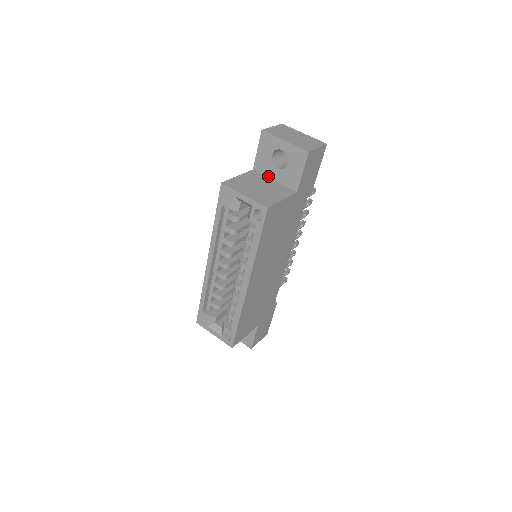
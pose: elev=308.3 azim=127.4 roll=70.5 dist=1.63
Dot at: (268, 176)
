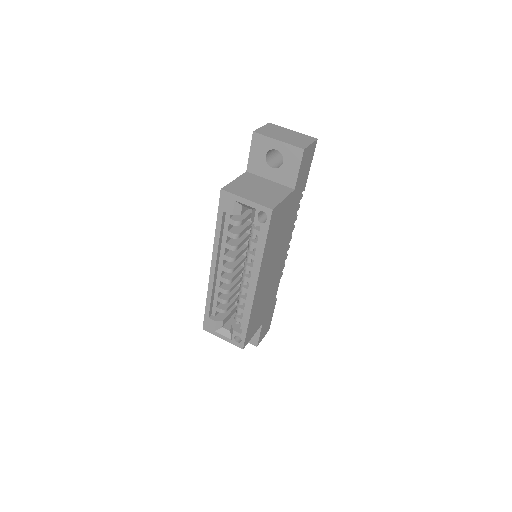
Dot at: (263, 176)
